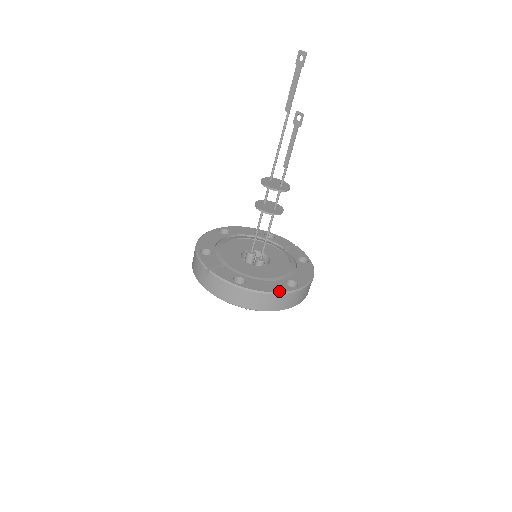
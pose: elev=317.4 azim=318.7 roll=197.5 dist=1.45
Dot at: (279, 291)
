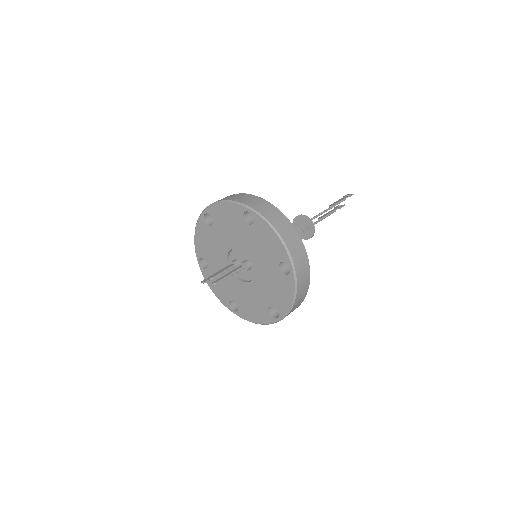
Dot at: (298, 234)
